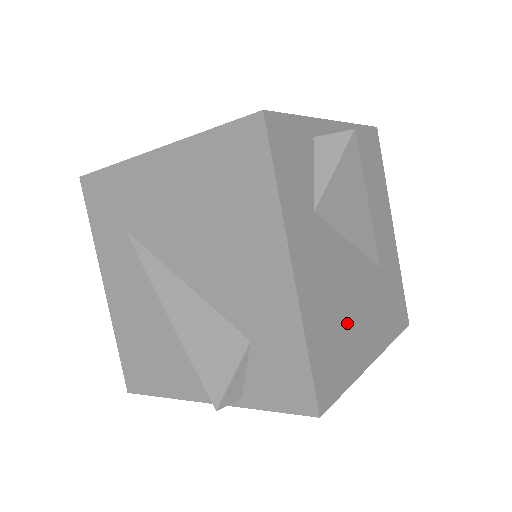
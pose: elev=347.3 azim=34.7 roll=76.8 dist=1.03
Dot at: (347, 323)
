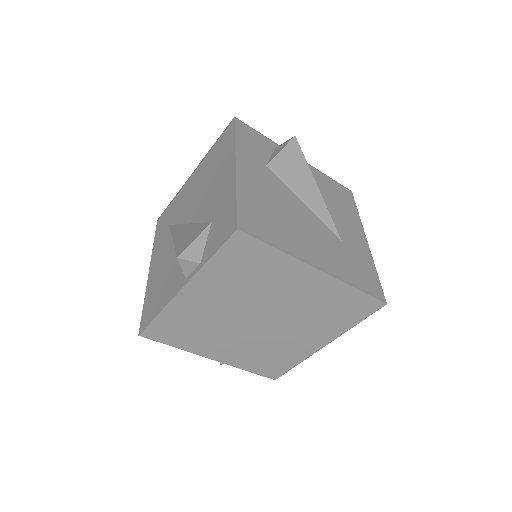
Dot at: (287, 225)
